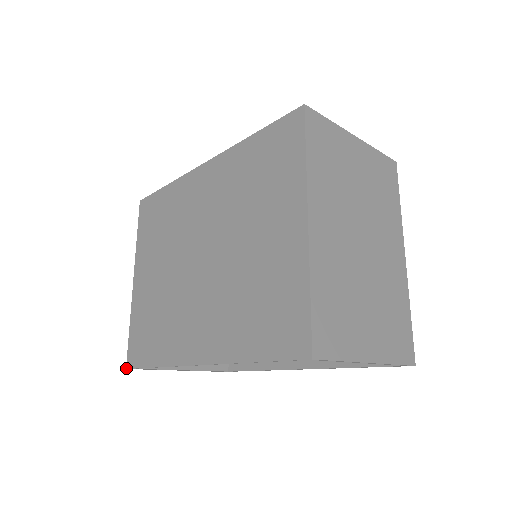
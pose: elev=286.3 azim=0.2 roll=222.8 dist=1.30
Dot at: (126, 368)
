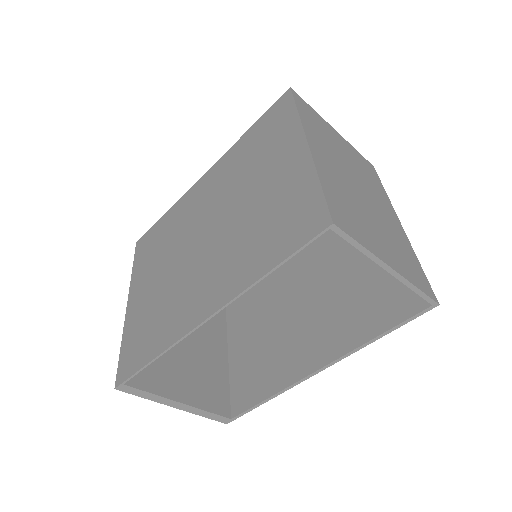
Dot at: (115, 387)
